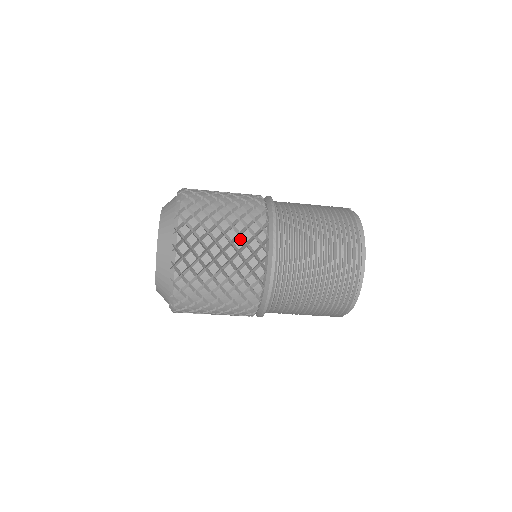
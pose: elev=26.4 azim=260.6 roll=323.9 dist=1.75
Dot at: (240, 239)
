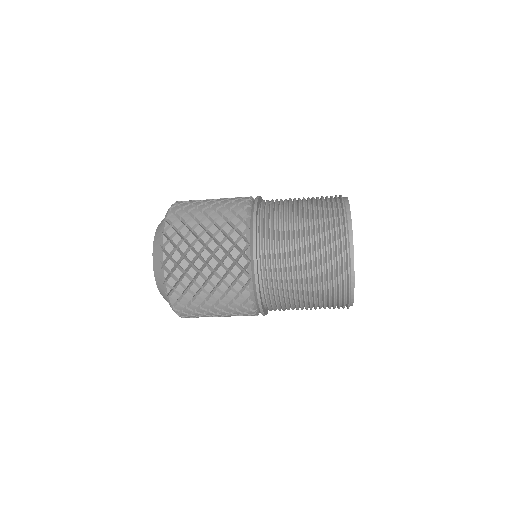
Dot at: (222, 218)
